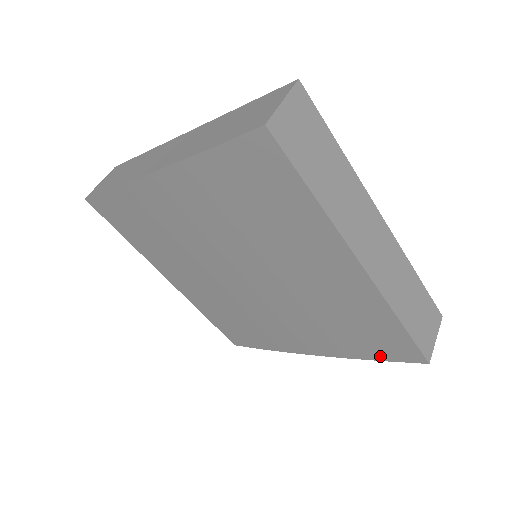
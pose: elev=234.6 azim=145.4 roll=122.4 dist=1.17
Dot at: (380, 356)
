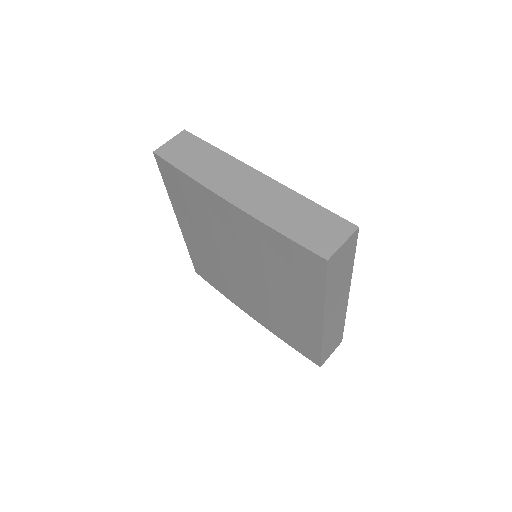
Dot at: (295, 347)
